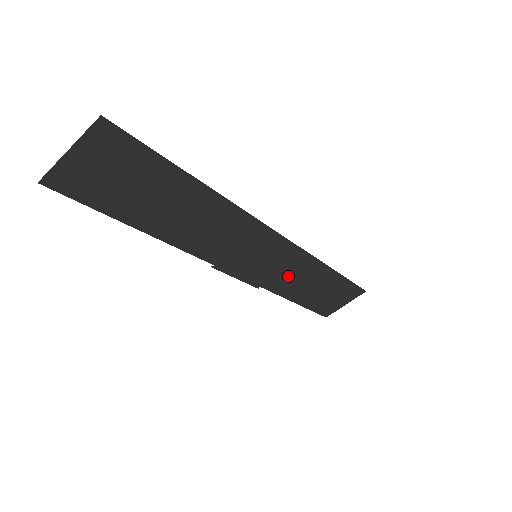
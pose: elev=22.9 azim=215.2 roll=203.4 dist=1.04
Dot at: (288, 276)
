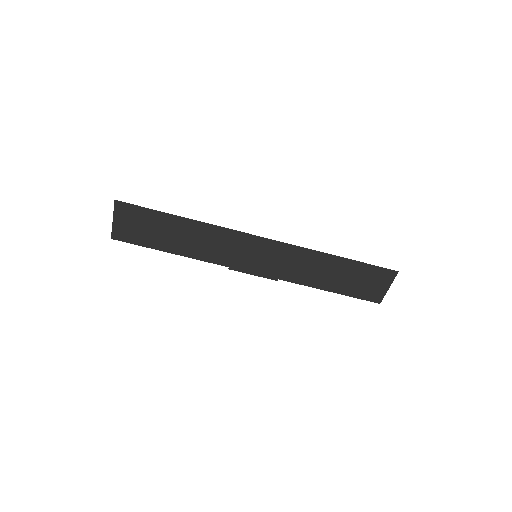
Dot at: (298, 268)
